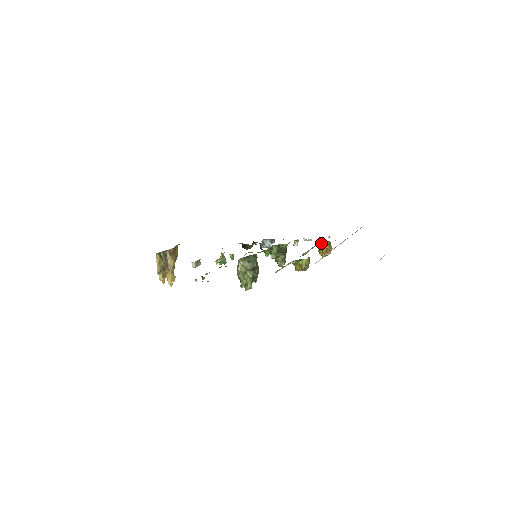
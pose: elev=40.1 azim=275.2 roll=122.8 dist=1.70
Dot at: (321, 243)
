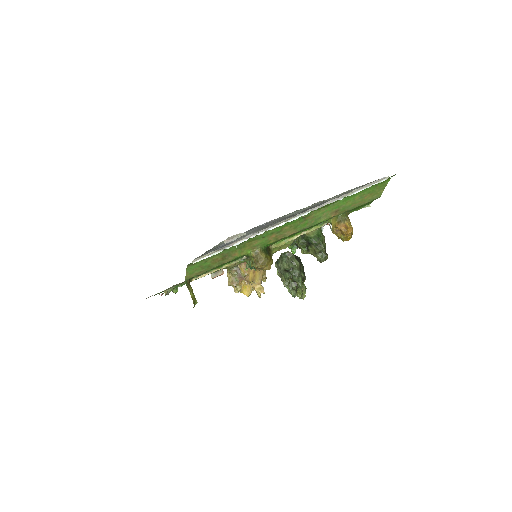
Dot at: (330, 221)
